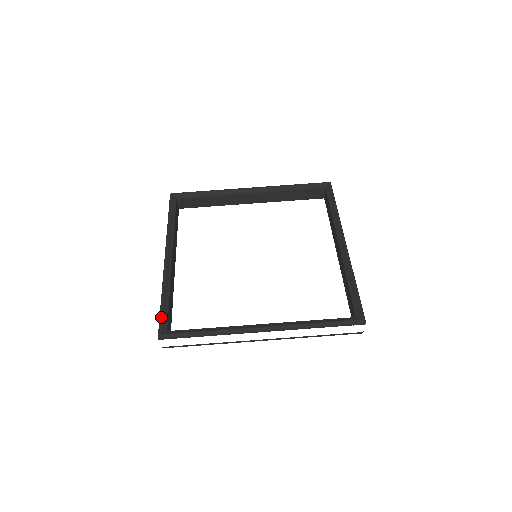
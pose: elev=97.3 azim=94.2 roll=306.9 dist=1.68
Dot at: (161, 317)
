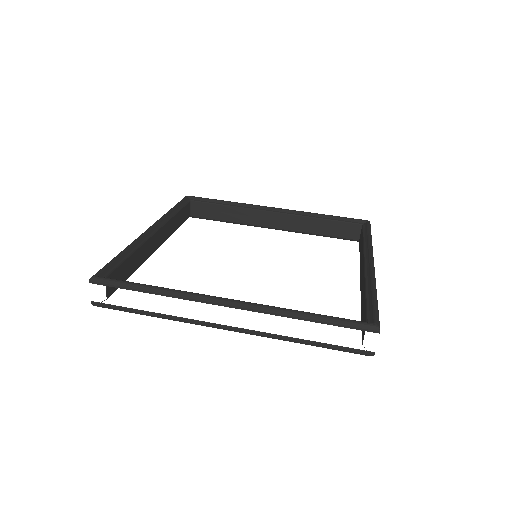
Dot at: (107, 264)
